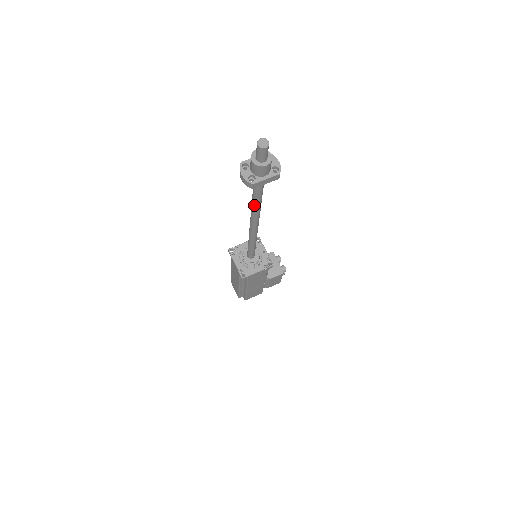
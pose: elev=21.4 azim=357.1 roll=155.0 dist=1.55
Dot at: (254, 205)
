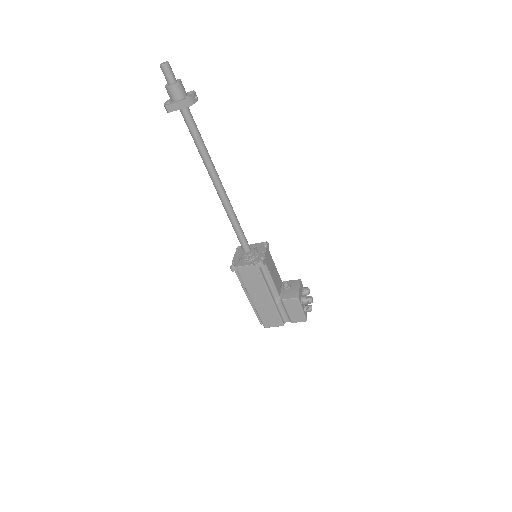
Dot at: (199, 152)
